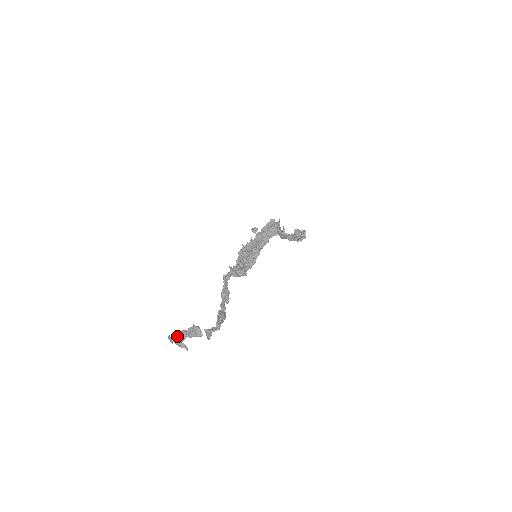
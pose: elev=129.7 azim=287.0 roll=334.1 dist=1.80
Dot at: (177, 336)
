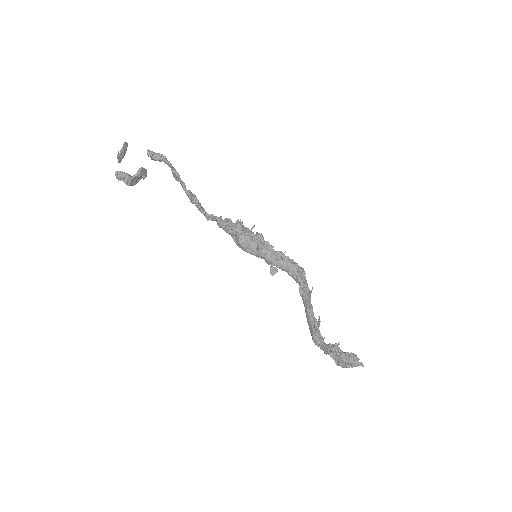
Dot at: occluded
